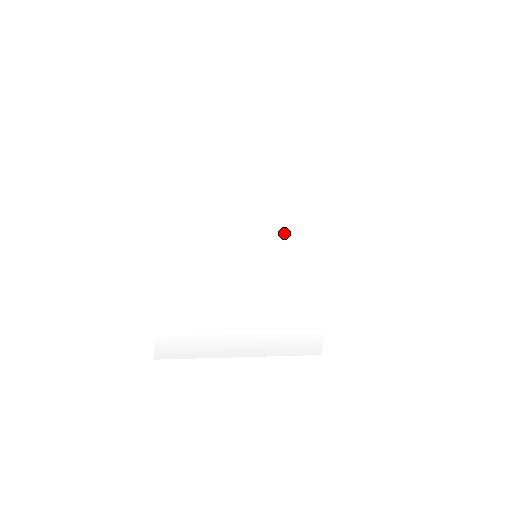
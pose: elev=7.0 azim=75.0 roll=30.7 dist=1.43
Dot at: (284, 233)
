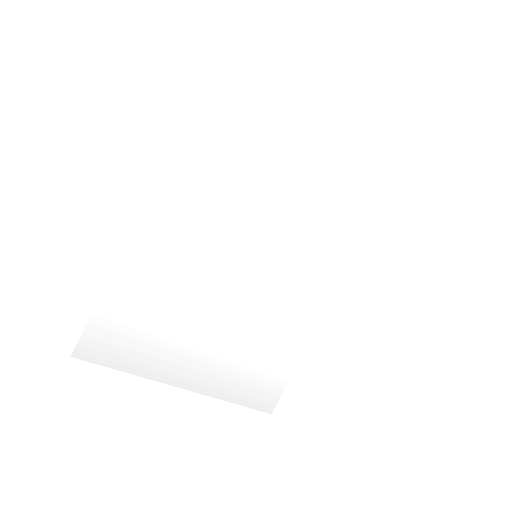
Dot at: (294, 241)
